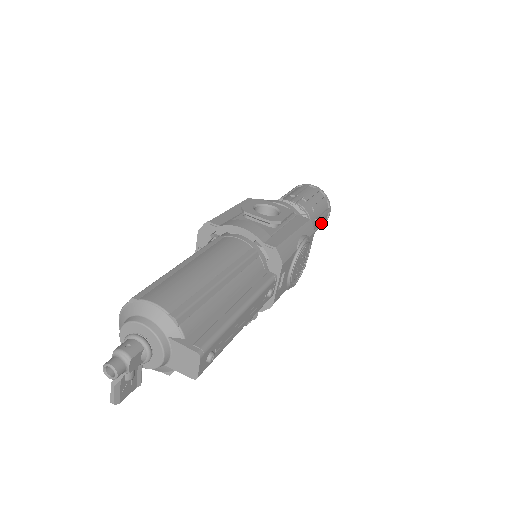
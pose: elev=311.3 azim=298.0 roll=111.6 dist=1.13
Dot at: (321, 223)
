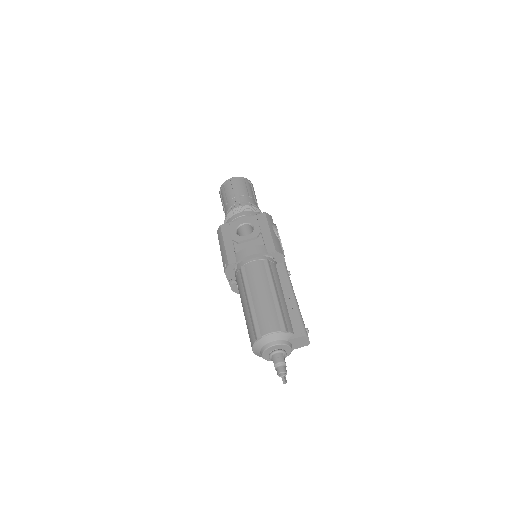
Dot at: occluded
